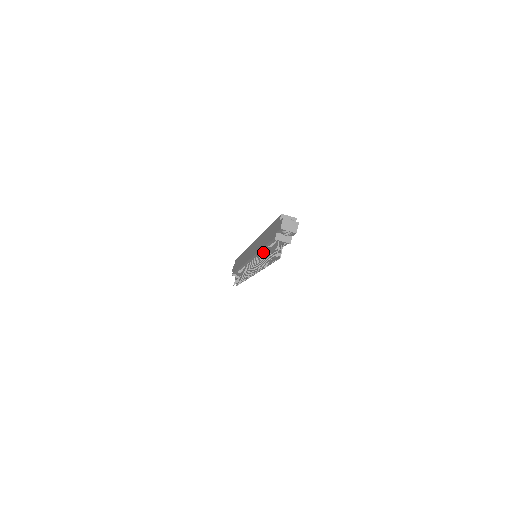
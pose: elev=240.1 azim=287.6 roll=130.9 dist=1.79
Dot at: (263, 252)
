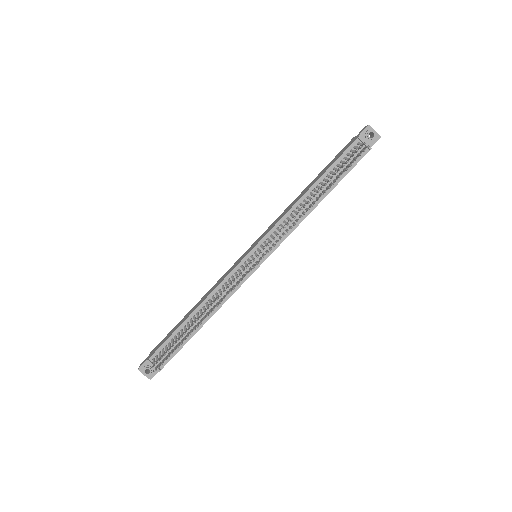
Dot at: (308, 196)
